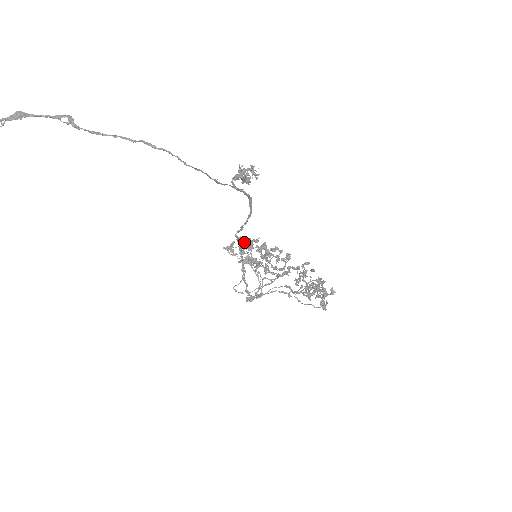
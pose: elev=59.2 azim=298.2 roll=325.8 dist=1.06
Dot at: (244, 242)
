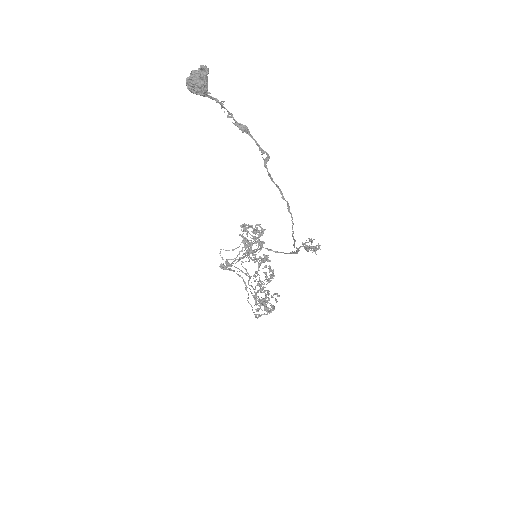
Dot at: occluded
